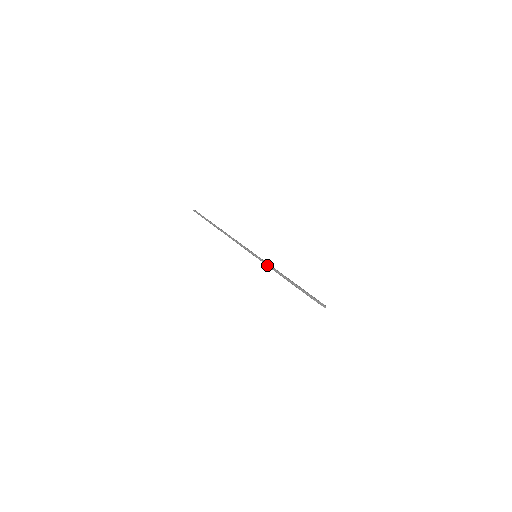
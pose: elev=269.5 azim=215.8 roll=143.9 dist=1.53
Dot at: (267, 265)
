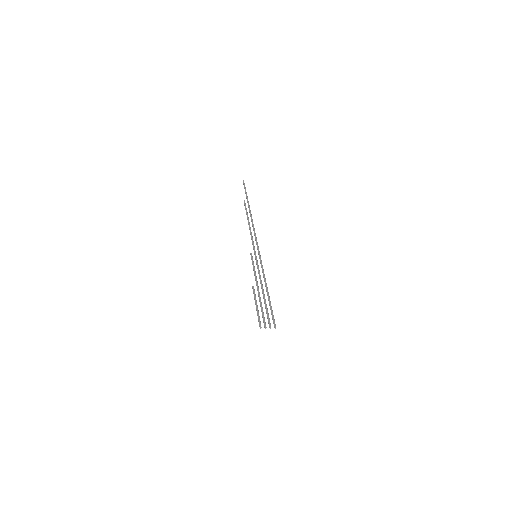
Dot at: (254, 274)
